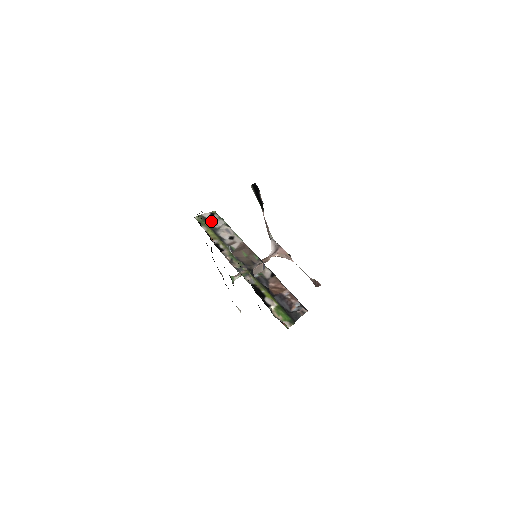
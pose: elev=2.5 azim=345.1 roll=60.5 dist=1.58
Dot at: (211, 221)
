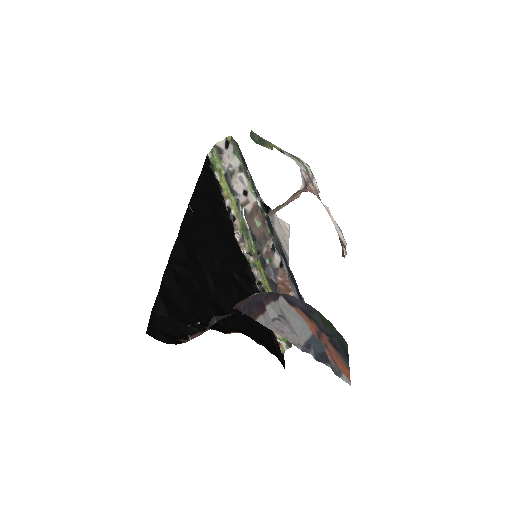
Dot at: (225, 159)
